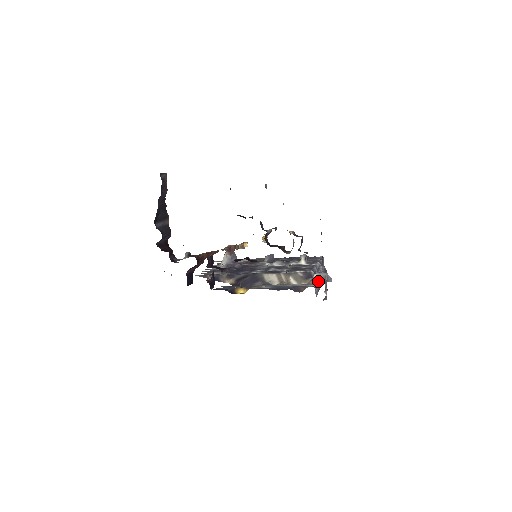
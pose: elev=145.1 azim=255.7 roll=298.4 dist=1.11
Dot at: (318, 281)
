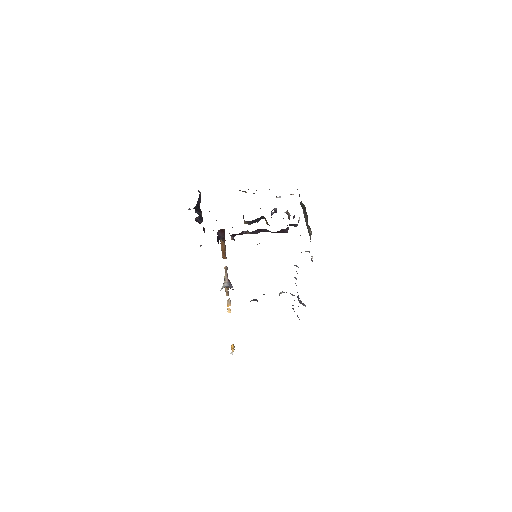
Dot at: (305, 251)
